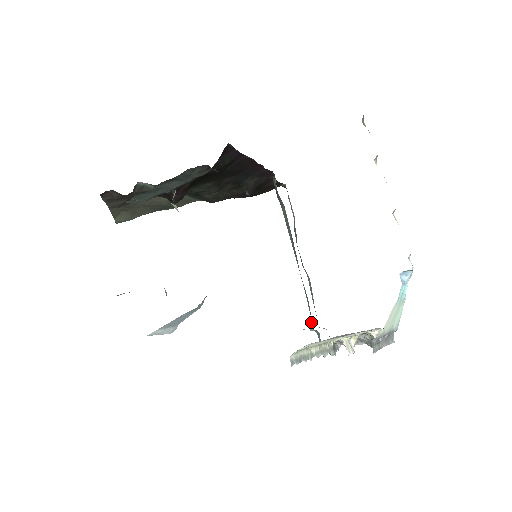
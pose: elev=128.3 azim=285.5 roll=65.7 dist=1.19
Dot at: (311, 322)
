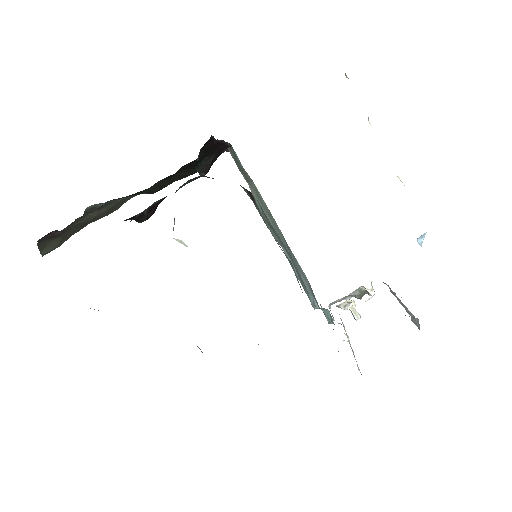
Dot at: (314, 301)
